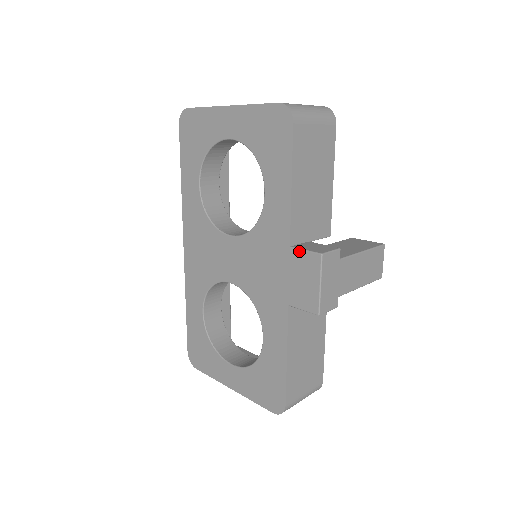
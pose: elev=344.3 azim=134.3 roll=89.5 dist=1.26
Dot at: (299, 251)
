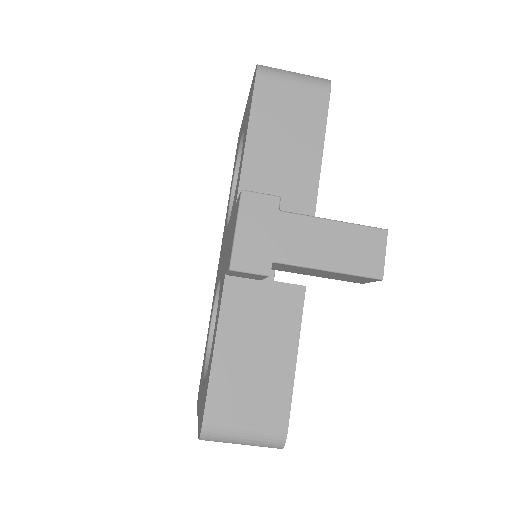
Dot at: (237, 201)
